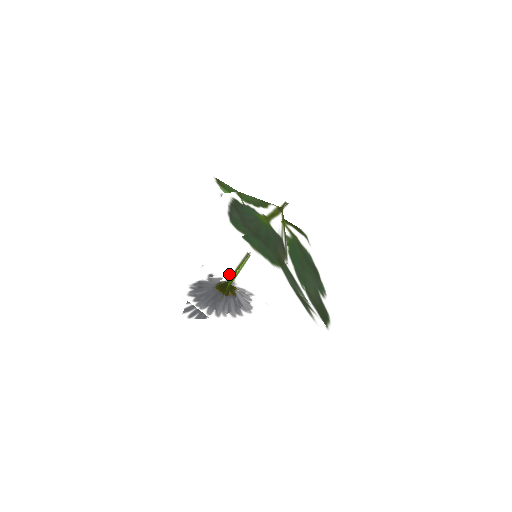
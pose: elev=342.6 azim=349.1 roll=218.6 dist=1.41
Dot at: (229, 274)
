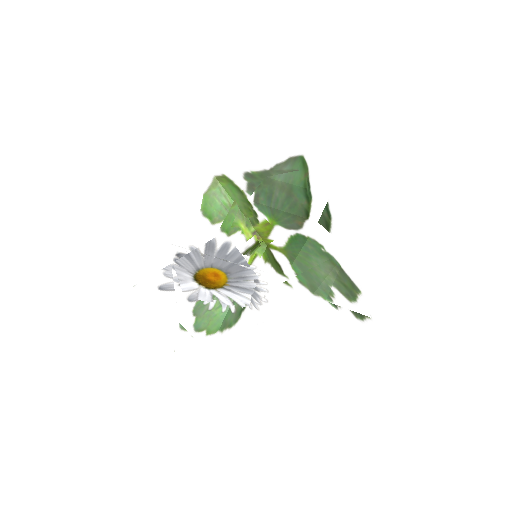
Dot at: occluded
